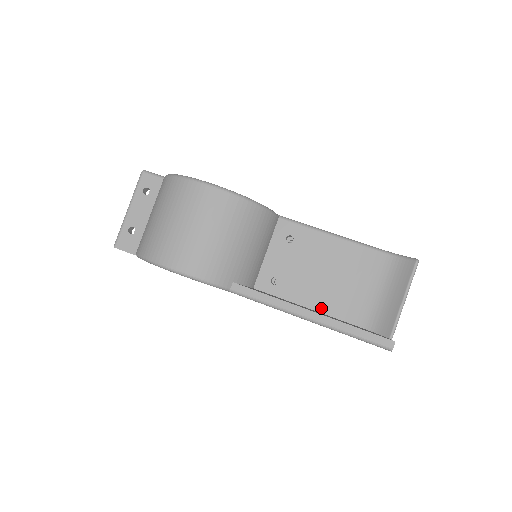
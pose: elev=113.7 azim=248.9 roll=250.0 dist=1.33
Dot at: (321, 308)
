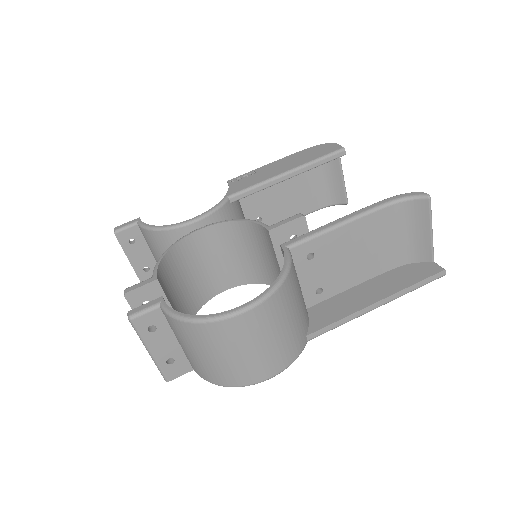
Dot at: (366, 278)
